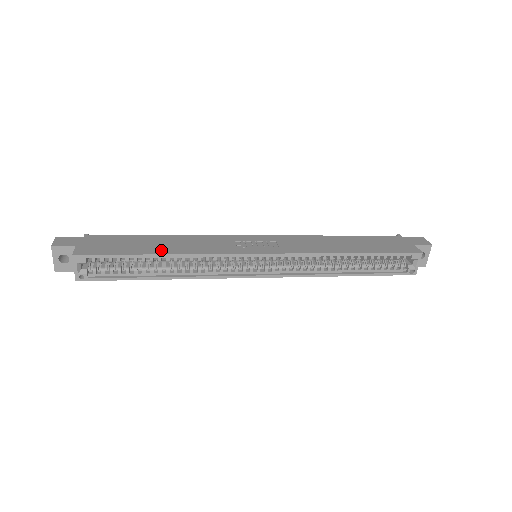
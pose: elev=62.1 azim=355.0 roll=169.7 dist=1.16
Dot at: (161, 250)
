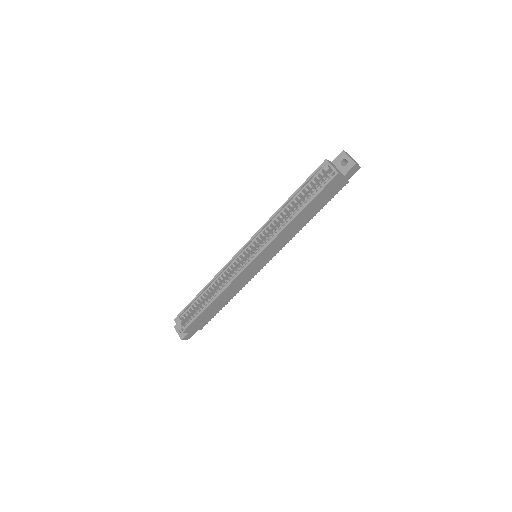
Dot at: (206, 289)
